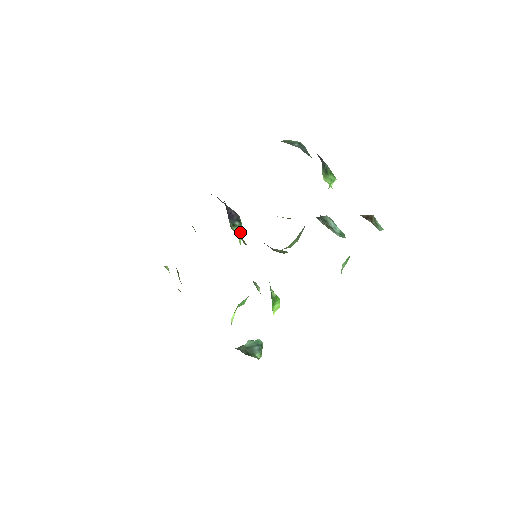
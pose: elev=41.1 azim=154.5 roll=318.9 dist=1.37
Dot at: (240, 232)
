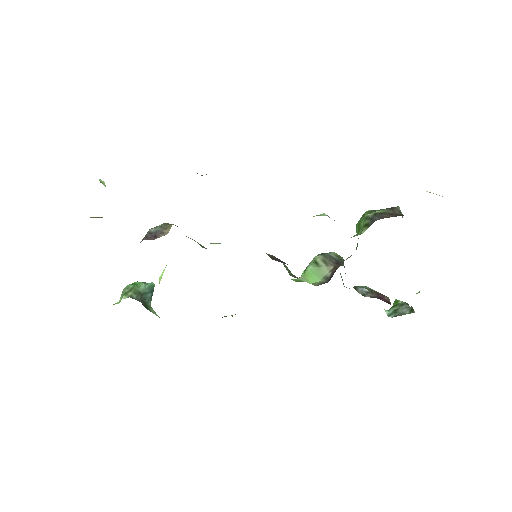
Dot at: occluded
